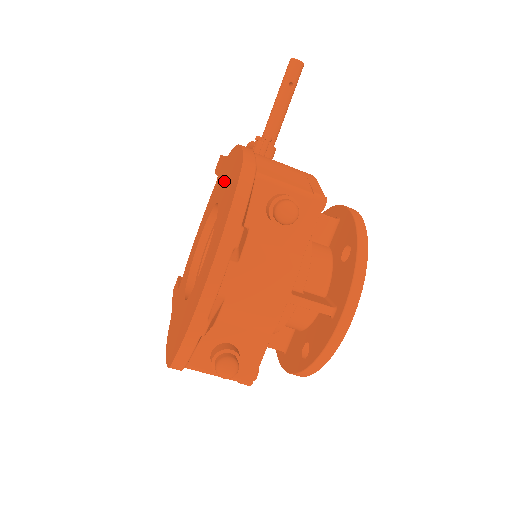
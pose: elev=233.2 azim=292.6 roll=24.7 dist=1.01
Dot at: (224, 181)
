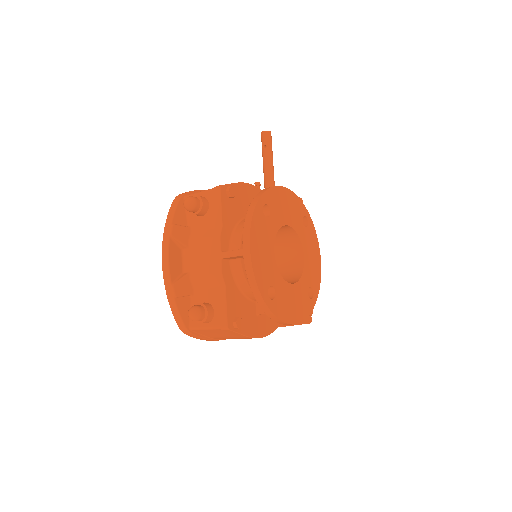
Dot at: occluded
